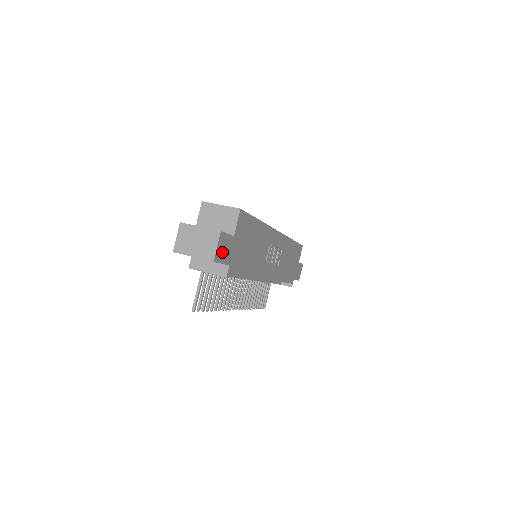
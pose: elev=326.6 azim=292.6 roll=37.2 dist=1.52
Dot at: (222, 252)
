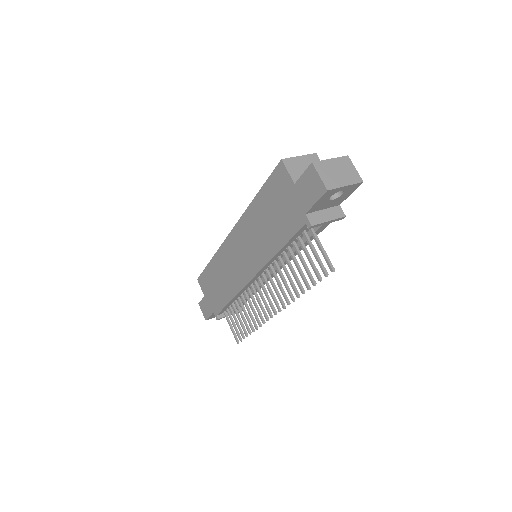
Dot at: occluded
